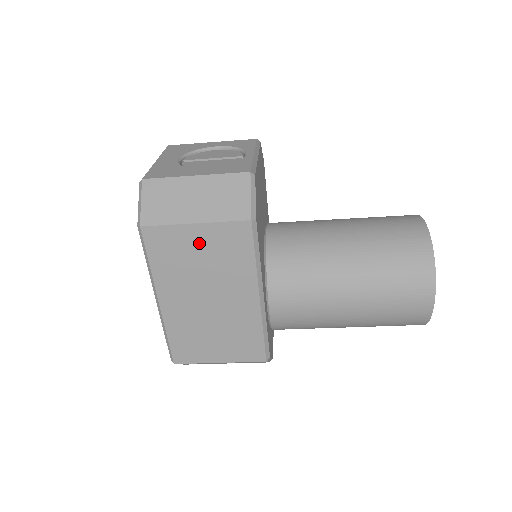
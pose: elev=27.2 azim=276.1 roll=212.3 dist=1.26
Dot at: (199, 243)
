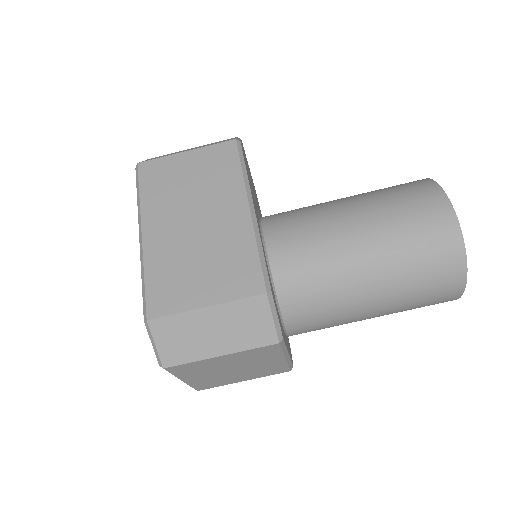
Dot at: (189, 167)
